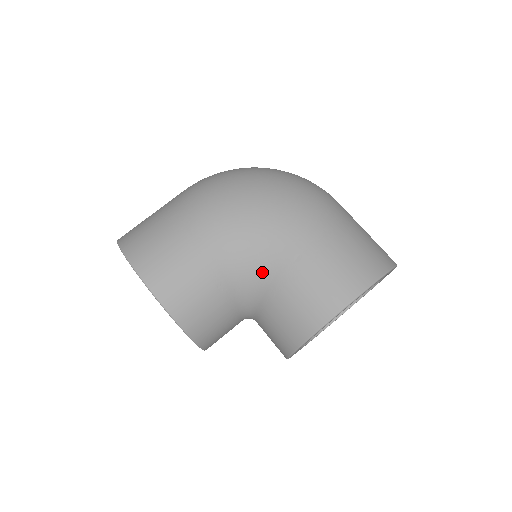
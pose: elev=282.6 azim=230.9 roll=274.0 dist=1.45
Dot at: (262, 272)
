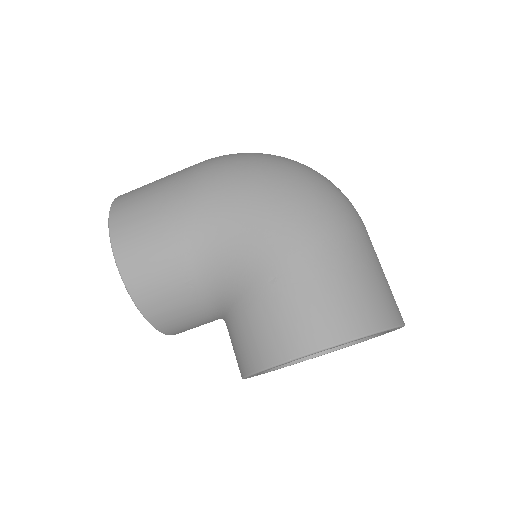
Dot at: (233, 281)
